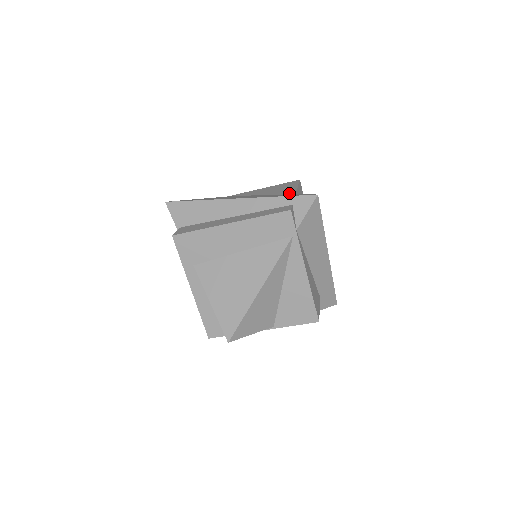
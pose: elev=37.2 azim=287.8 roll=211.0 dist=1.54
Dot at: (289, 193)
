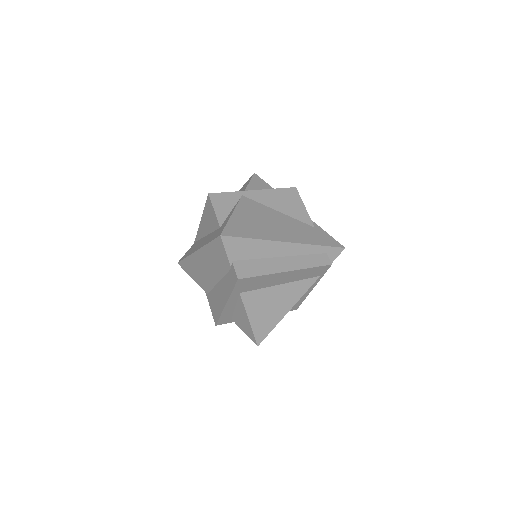
Dot at: (307, 222)
